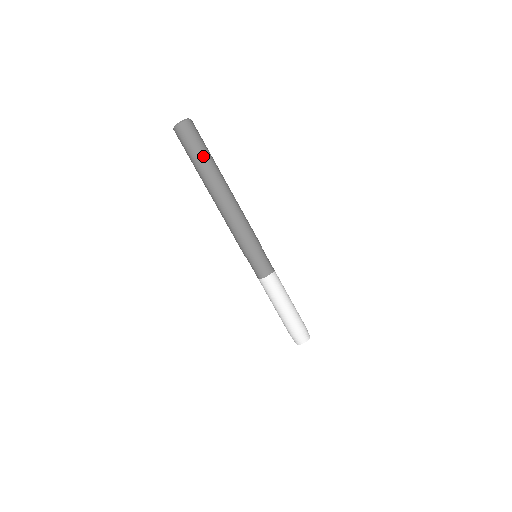
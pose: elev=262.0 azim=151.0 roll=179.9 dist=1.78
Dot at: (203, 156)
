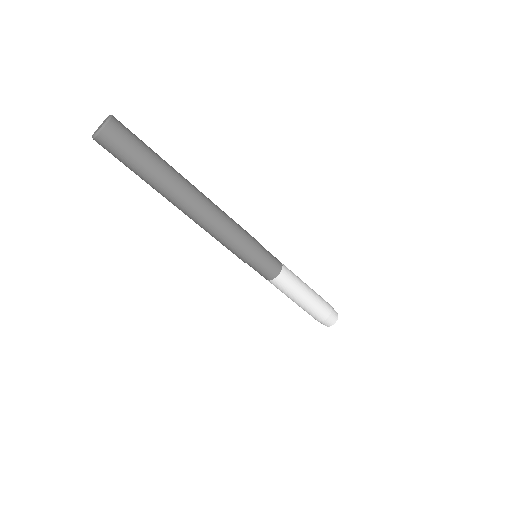
Dot at: (152, 164)
